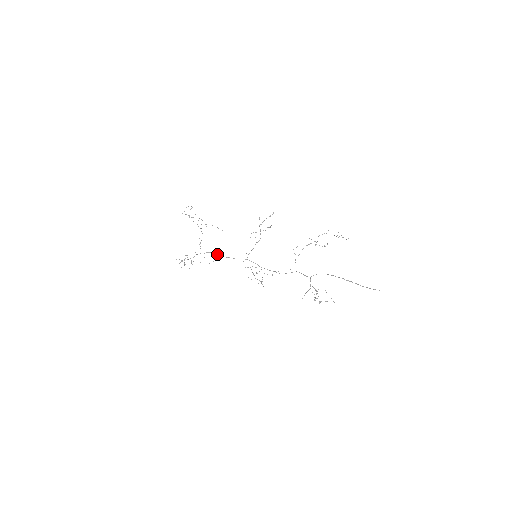
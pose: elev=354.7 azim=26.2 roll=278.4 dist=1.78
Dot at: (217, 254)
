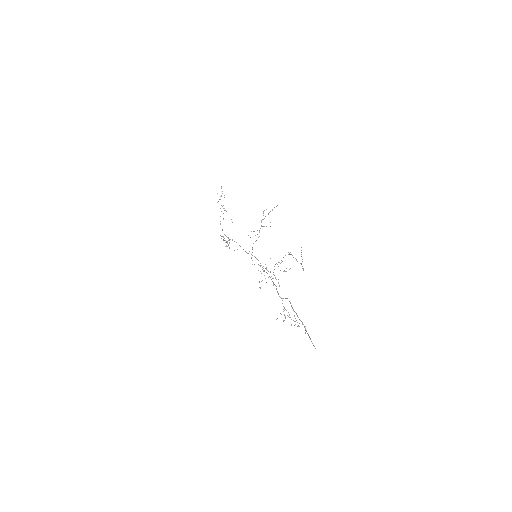
Dot at: occluded
